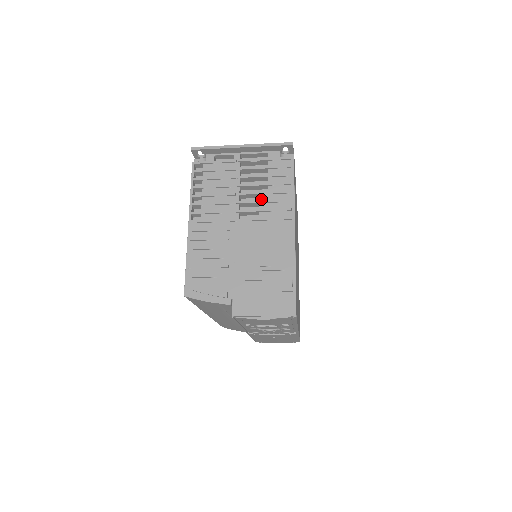
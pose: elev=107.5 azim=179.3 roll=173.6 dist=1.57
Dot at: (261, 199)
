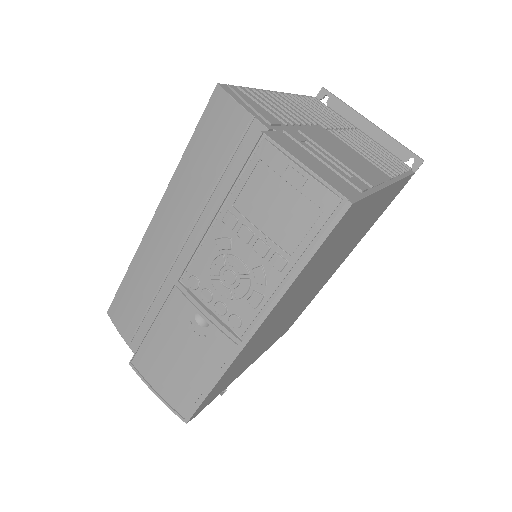
Dot at: (365, 150)
